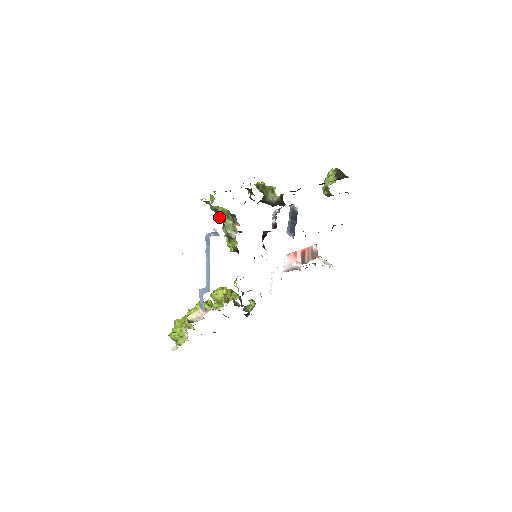
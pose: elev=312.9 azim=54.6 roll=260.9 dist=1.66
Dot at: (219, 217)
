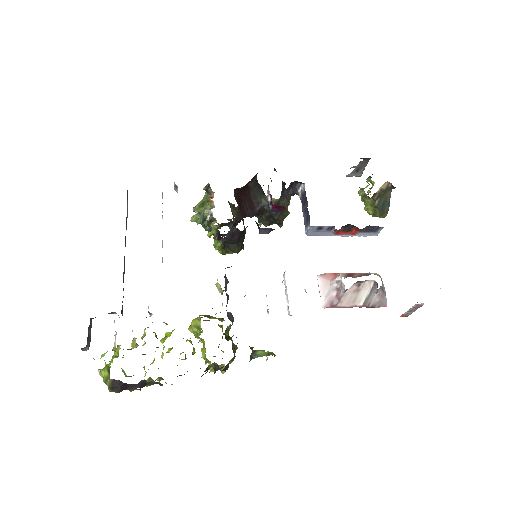
Dot at: (200, 210)
